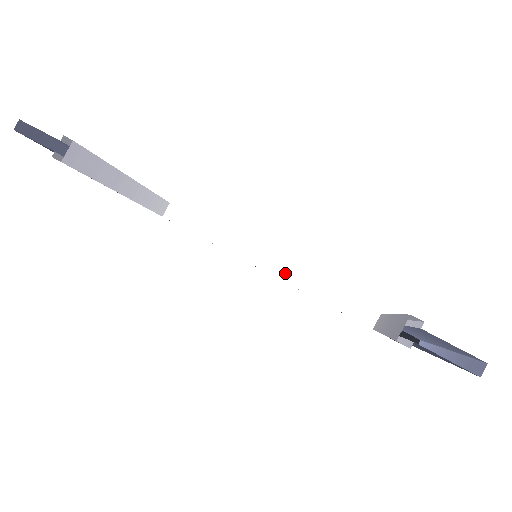
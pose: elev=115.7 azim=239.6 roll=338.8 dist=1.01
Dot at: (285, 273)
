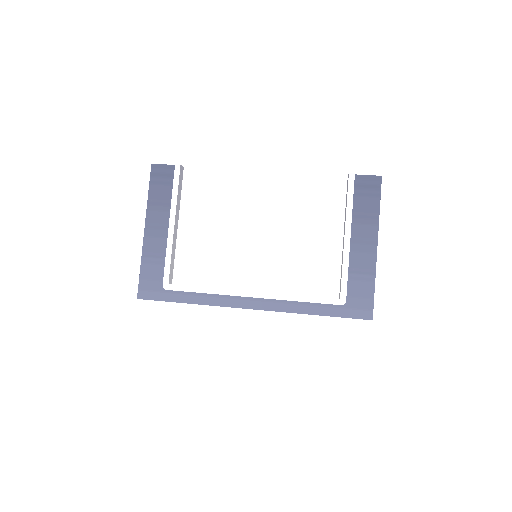
Dot at: occluded
